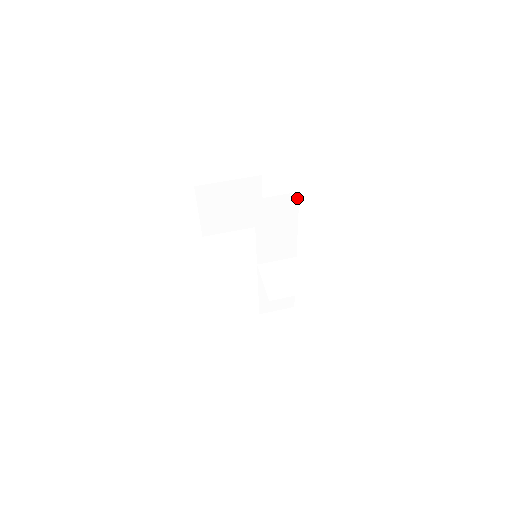
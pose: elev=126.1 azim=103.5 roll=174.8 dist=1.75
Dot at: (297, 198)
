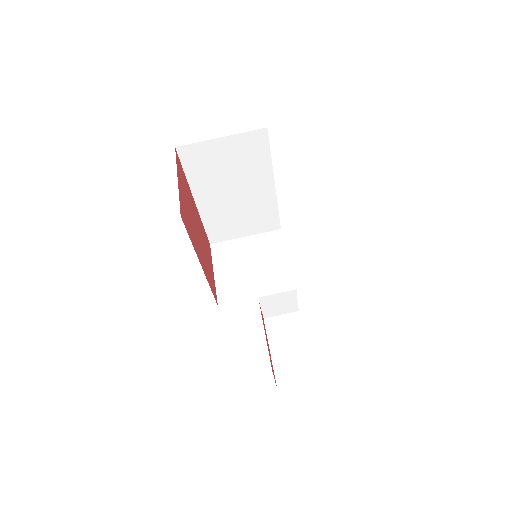
Dot at: occluded
